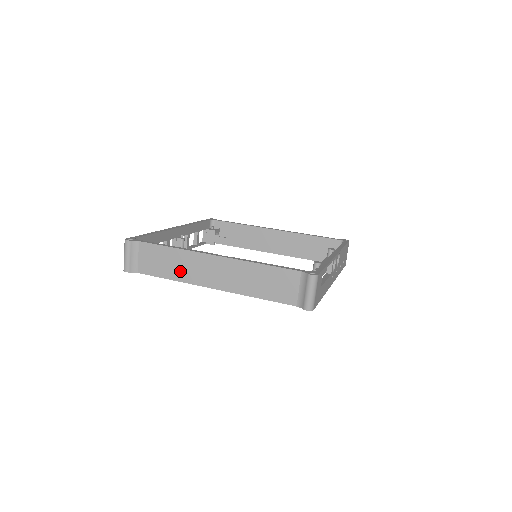
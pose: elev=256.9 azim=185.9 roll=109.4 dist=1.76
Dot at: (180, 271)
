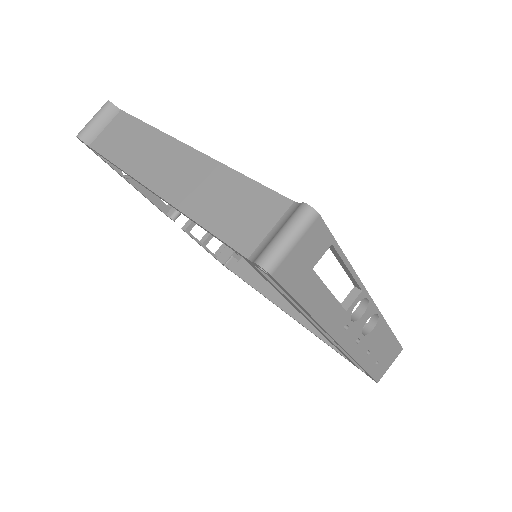
Dot at: (133, 156)
